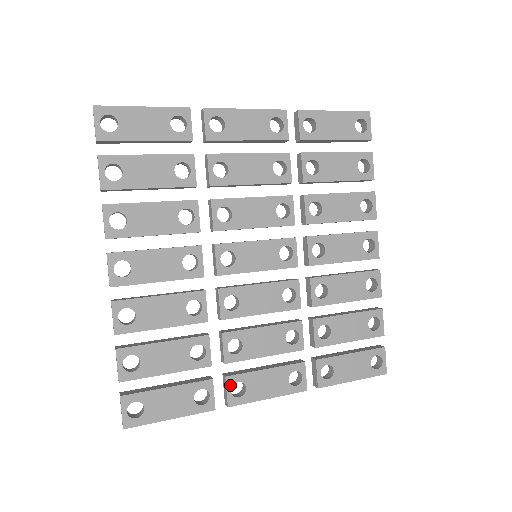
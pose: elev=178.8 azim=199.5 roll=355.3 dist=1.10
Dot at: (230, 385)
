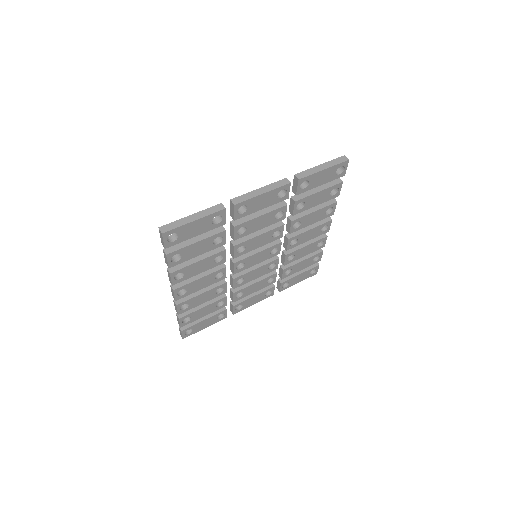
Dot at: (235, 308)
